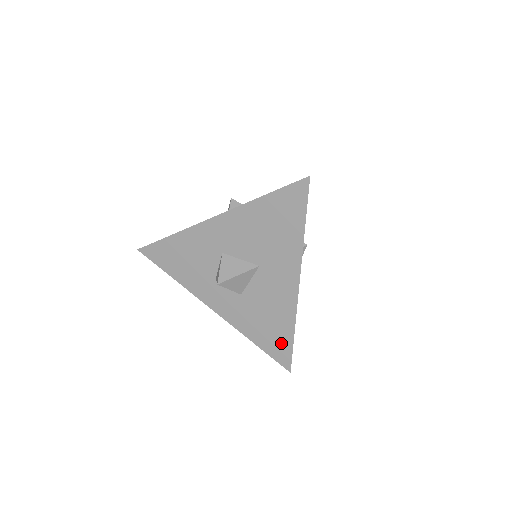
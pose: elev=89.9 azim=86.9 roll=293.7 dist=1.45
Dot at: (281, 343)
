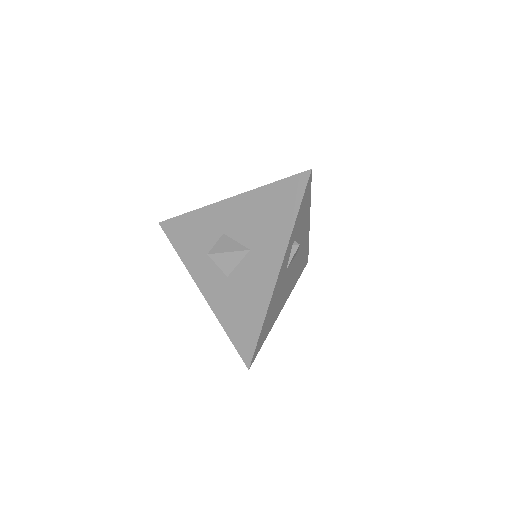
Dot at: (248, 334)
